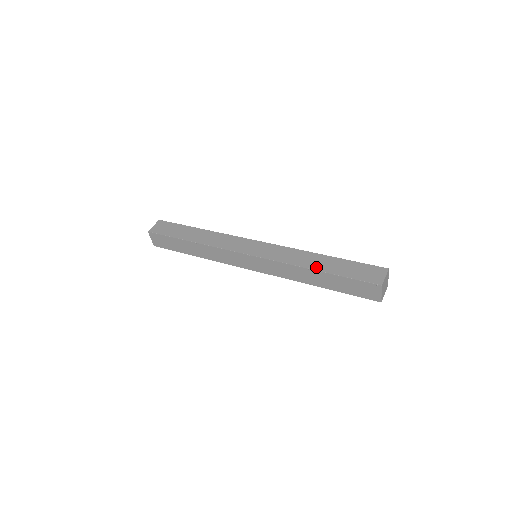
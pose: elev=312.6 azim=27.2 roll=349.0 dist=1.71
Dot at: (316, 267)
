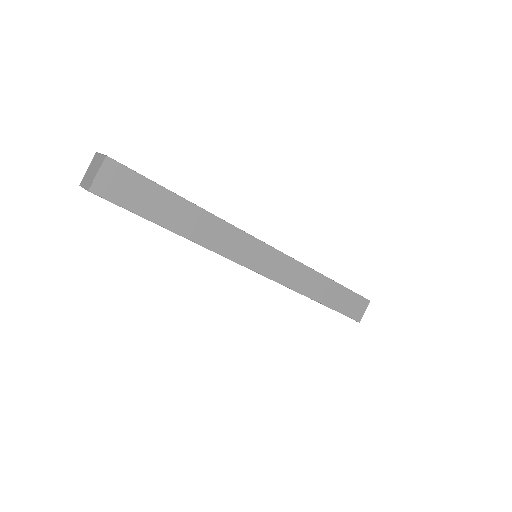
Dot at: (319, 298)
